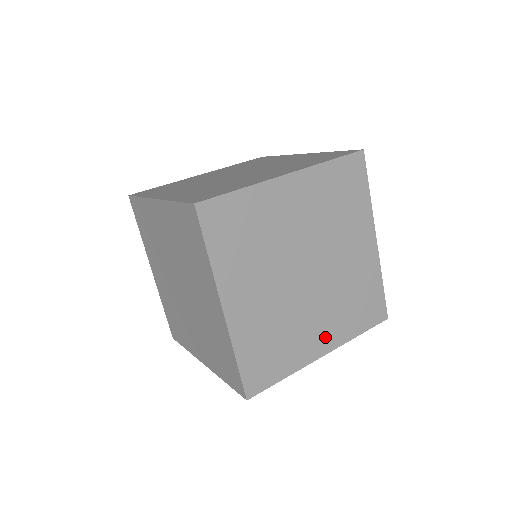
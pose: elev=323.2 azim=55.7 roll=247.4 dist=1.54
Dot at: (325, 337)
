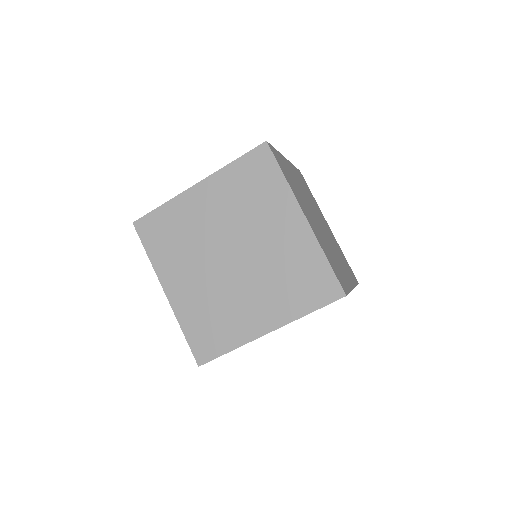
Dot at: (347, 275)
